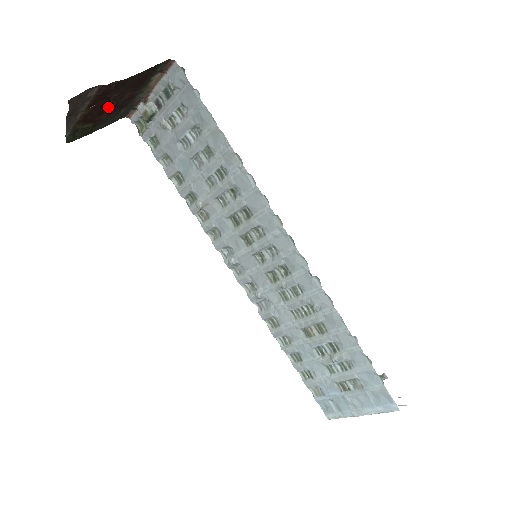
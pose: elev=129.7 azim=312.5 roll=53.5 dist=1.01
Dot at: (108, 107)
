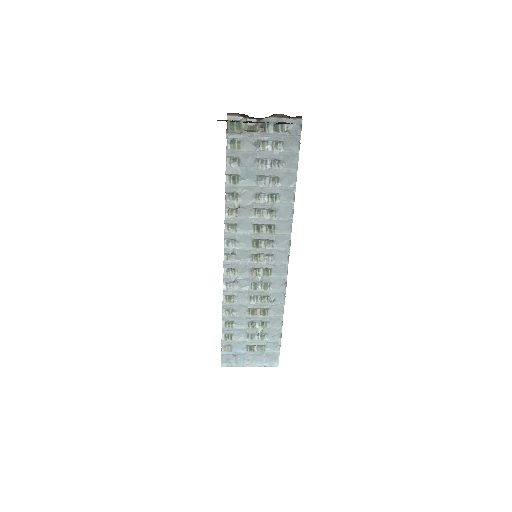
Dot at: occluded
